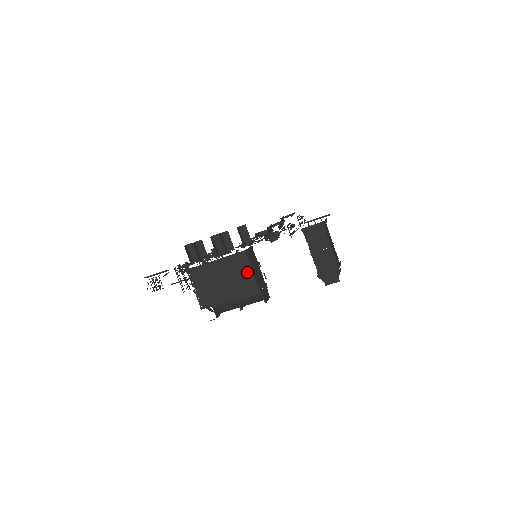
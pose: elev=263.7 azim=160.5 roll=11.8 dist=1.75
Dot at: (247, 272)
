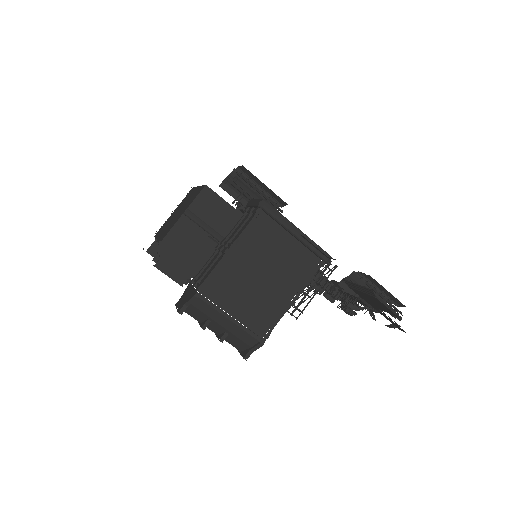
Dot at: (183, 212)
